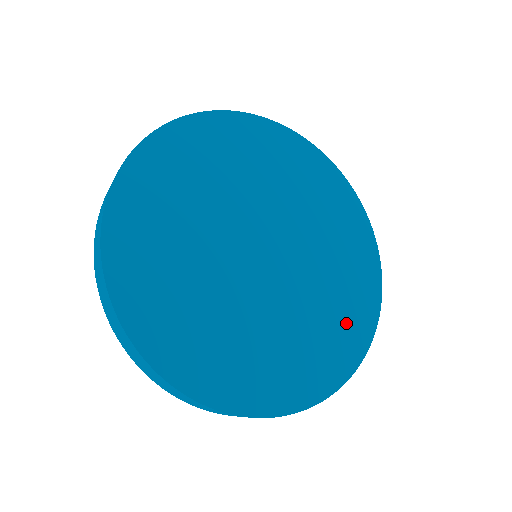
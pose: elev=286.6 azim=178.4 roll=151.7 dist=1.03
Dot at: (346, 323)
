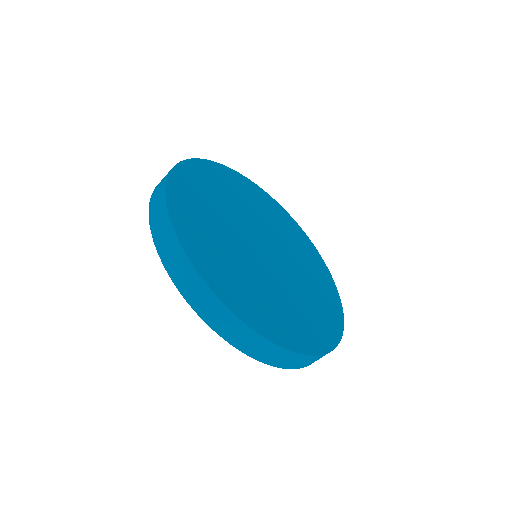
Dot at: (301, 242)
